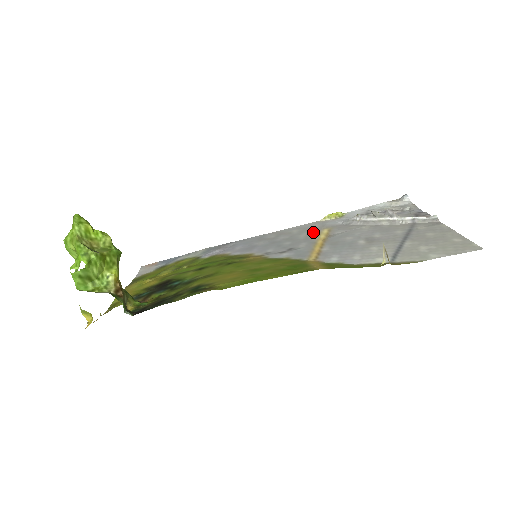
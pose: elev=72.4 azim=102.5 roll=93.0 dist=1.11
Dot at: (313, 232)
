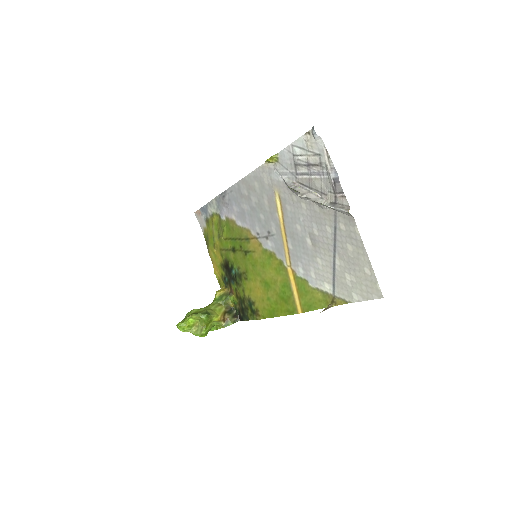
Dot at: (270, 198)
